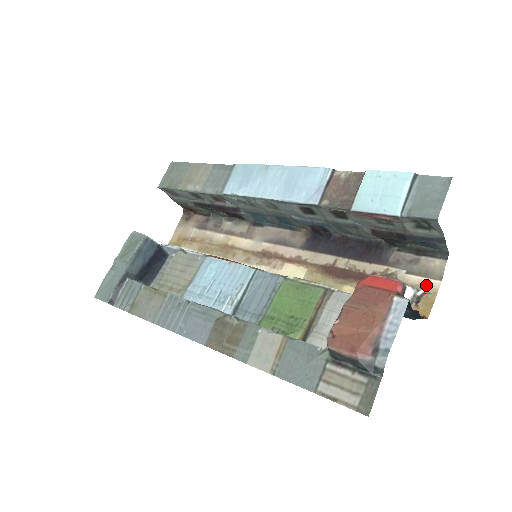
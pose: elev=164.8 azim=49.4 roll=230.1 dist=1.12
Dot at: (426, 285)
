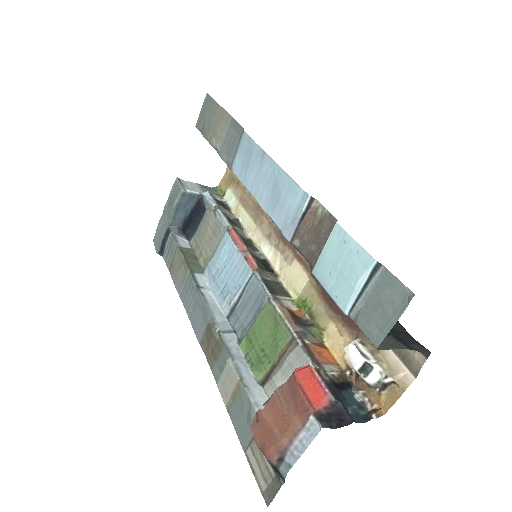
Dot at: (397, 374)
